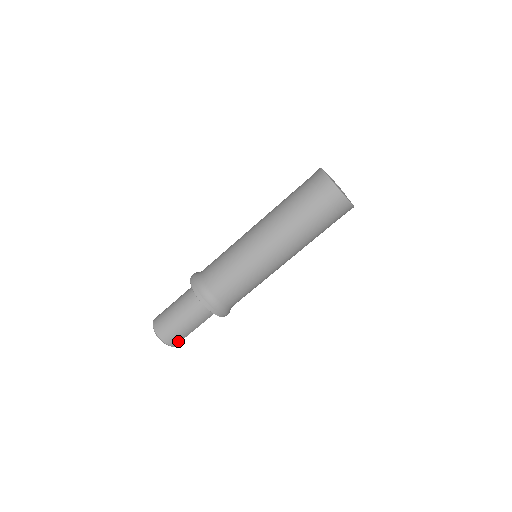
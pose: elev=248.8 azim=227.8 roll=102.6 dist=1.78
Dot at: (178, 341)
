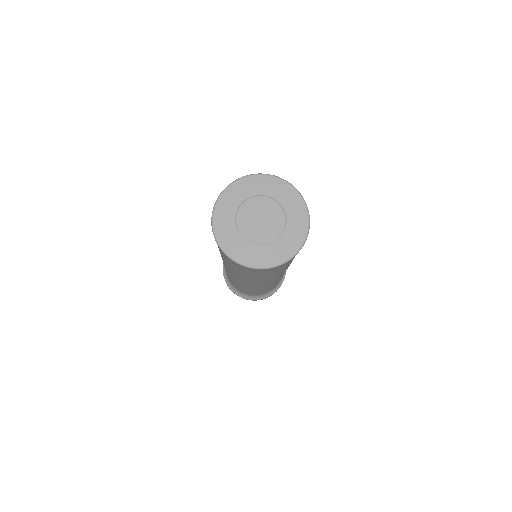
Dot at: occluded
